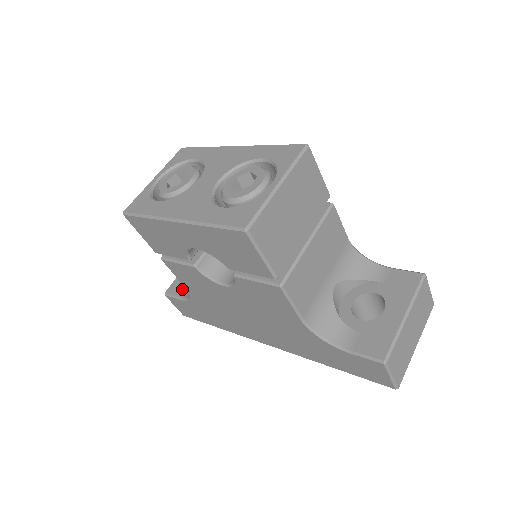
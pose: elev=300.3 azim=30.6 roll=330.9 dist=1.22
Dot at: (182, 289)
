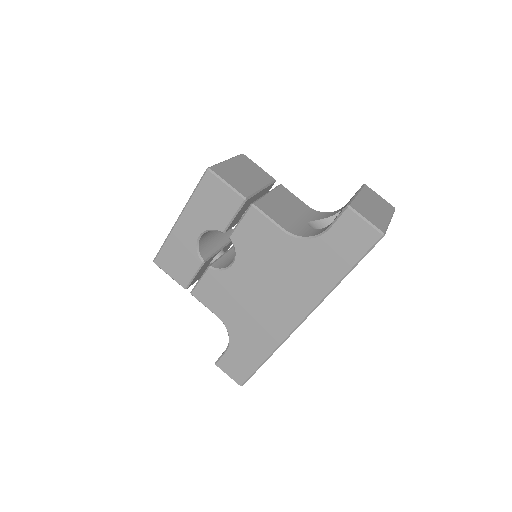
Dot at: occluded
